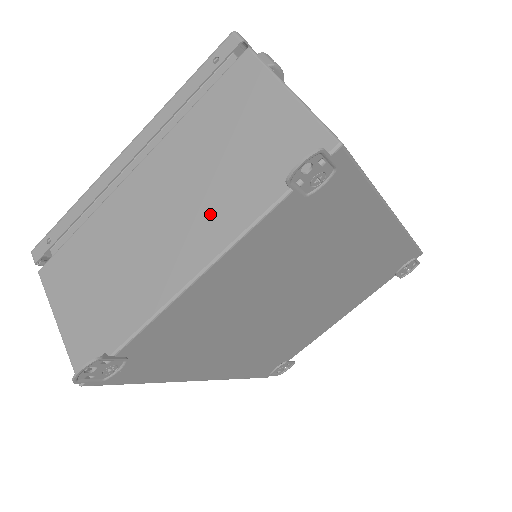
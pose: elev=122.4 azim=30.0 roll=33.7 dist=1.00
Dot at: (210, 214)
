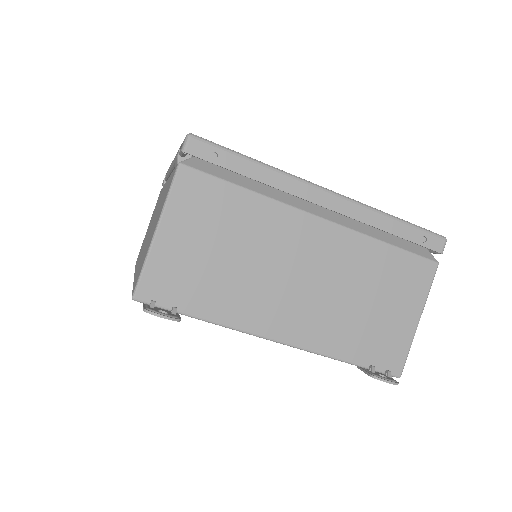
Dot at: (323, 320)
